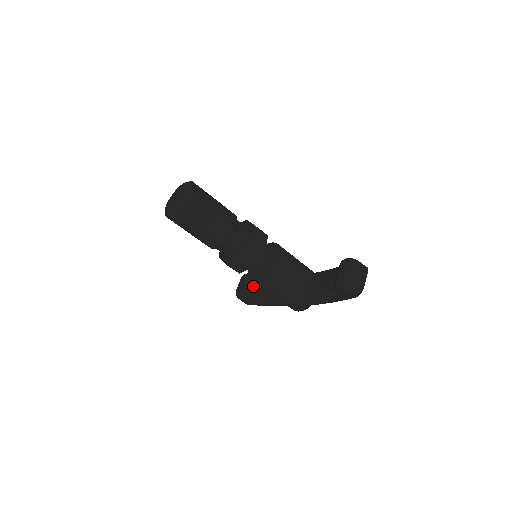
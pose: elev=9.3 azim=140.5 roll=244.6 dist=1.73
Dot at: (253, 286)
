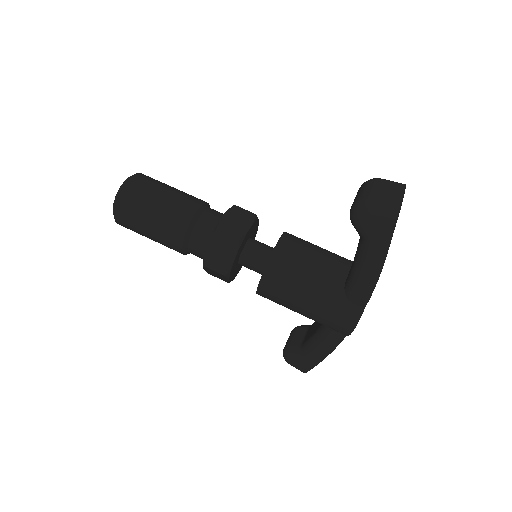
Dot at: (302, 337)
